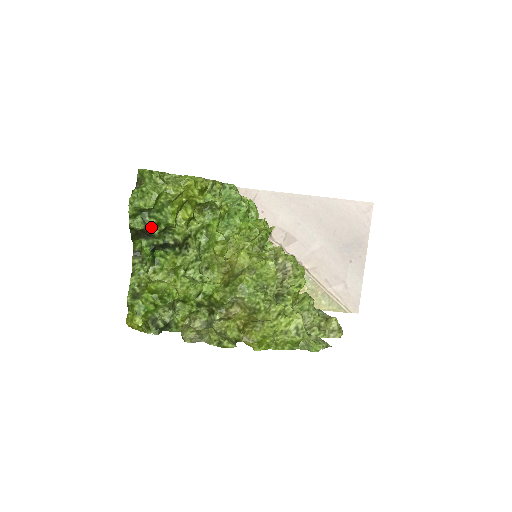
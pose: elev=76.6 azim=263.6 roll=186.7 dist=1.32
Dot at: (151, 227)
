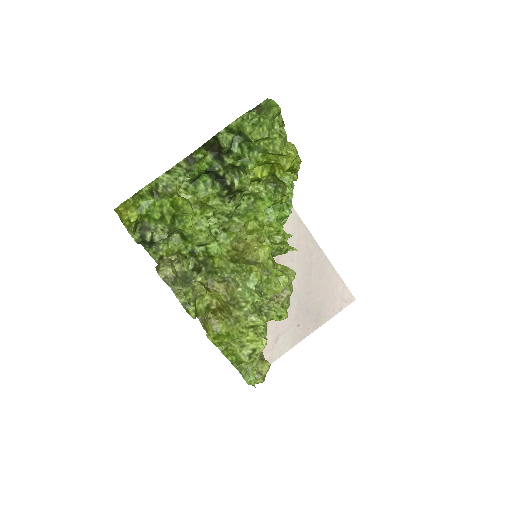
Dot at: (231, 154)
